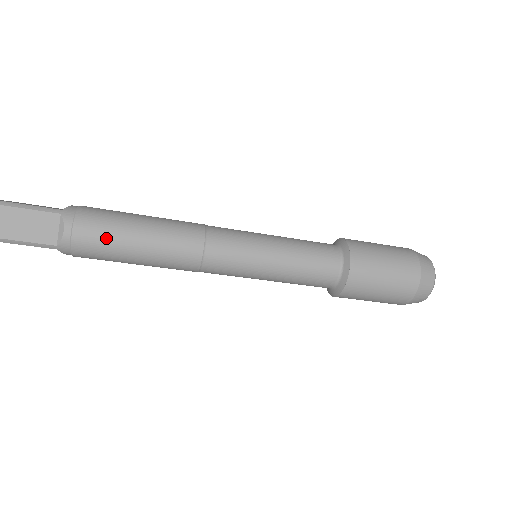
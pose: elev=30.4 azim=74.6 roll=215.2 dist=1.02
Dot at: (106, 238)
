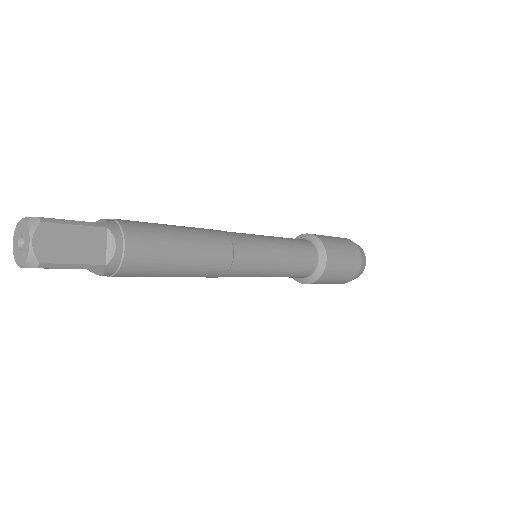
Dot at: occluded
